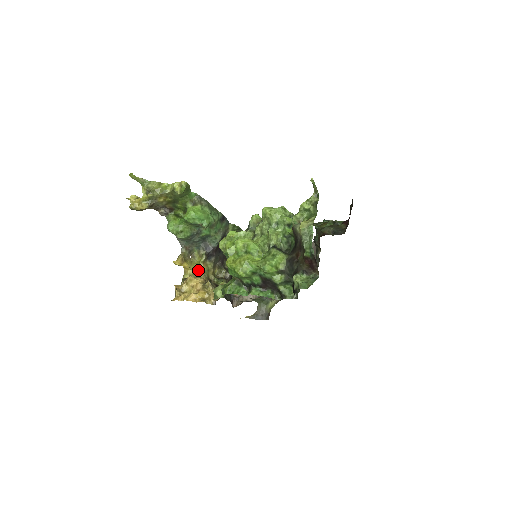
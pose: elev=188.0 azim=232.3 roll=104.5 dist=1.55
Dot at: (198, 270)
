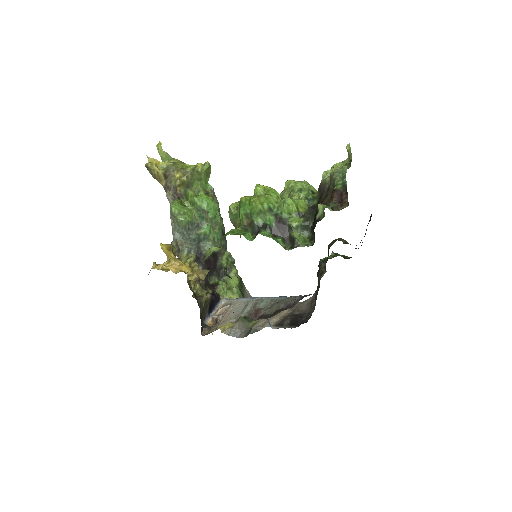
Dot at: occluded
